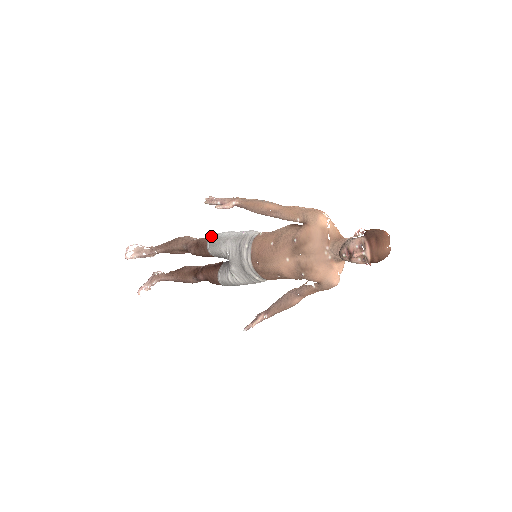
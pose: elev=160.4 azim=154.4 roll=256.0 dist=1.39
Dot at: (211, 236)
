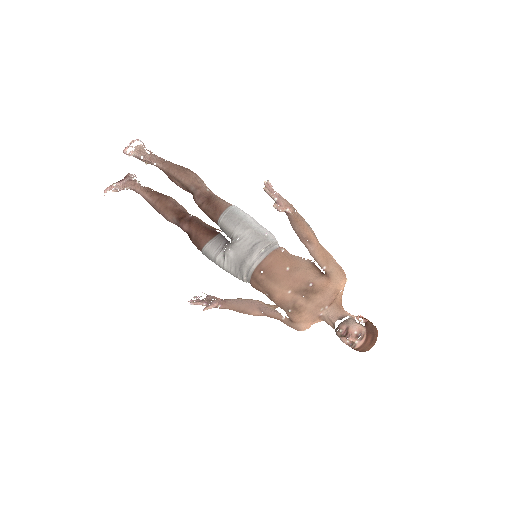
Dot at: (232, 207)
